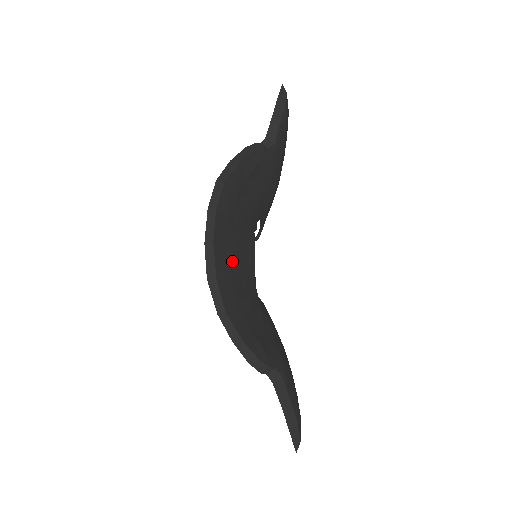
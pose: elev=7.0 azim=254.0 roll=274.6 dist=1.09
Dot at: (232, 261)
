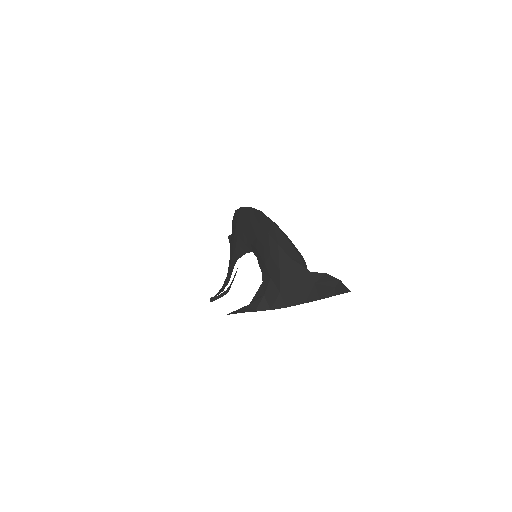
Dot at: occluded
